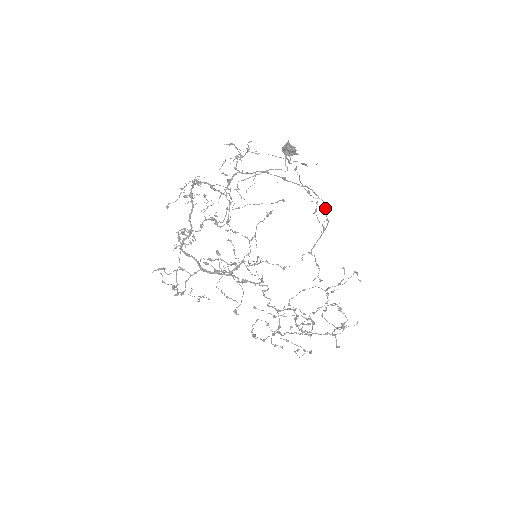
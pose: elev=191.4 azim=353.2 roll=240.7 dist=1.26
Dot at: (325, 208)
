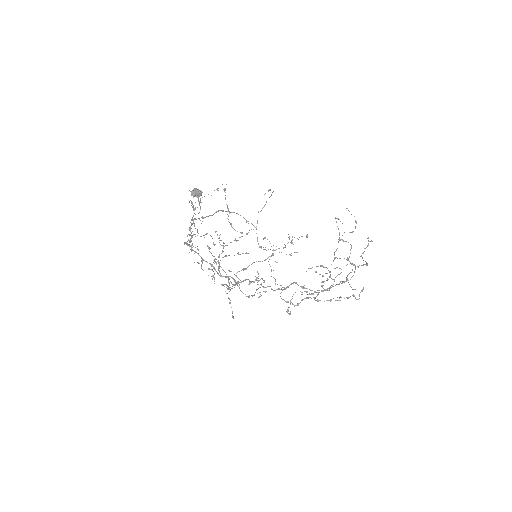
Dot at: occluded
